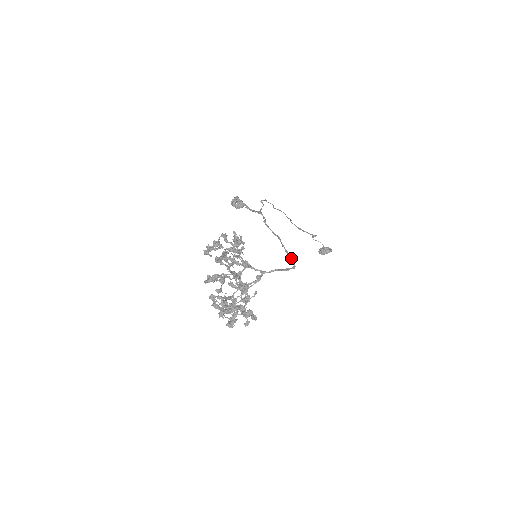
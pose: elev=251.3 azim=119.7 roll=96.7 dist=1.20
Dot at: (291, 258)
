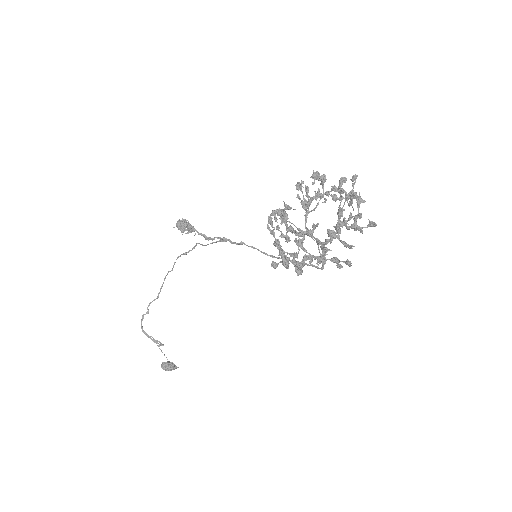
Dot at: occluded
